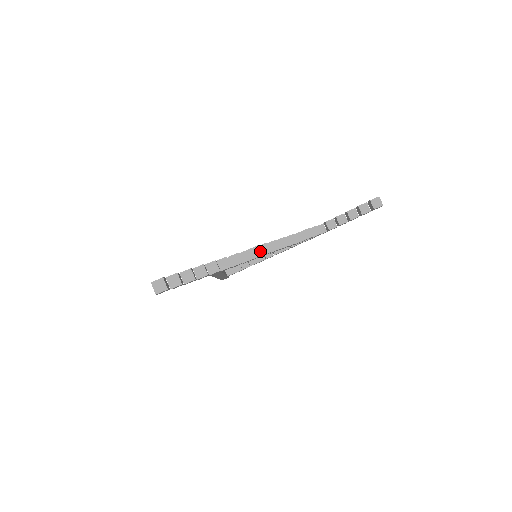
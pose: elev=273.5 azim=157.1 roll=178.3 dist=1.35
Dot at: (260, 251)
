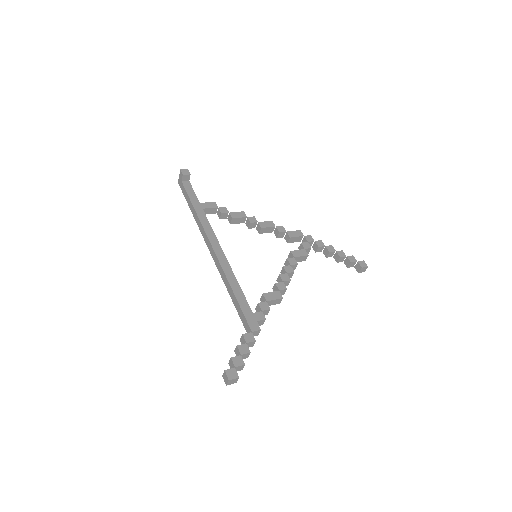
Dot at: occluded
